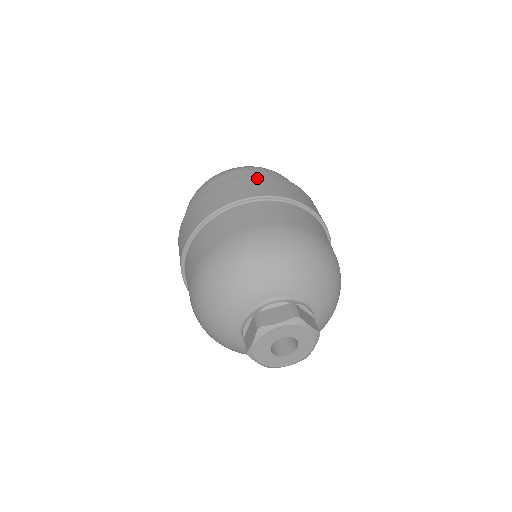
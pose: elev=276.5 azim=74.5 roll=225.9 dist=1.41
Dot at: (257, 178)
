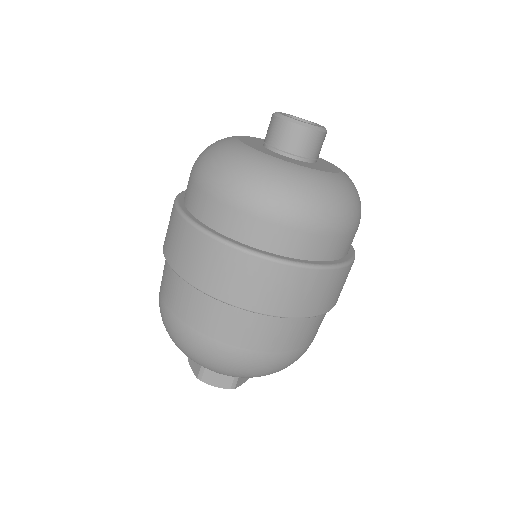
Dot at: (288, 276)
